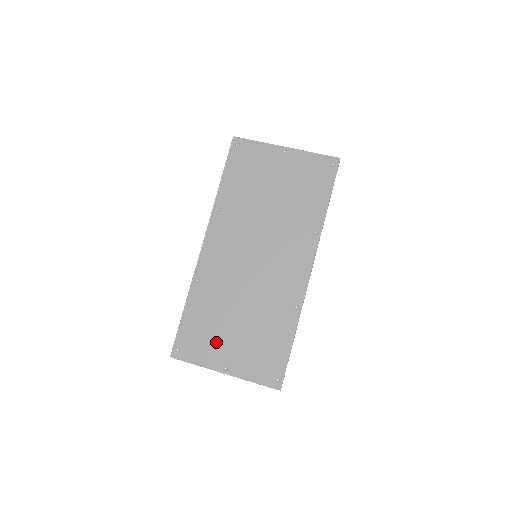
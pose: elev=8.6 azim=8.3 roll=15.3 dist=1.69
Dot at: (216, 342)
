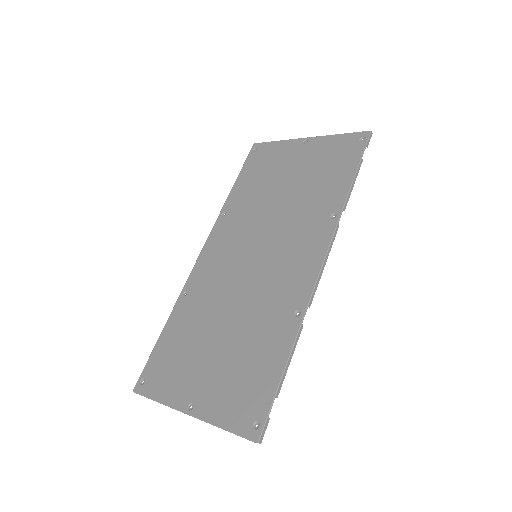
Dot at: (188, 369)
